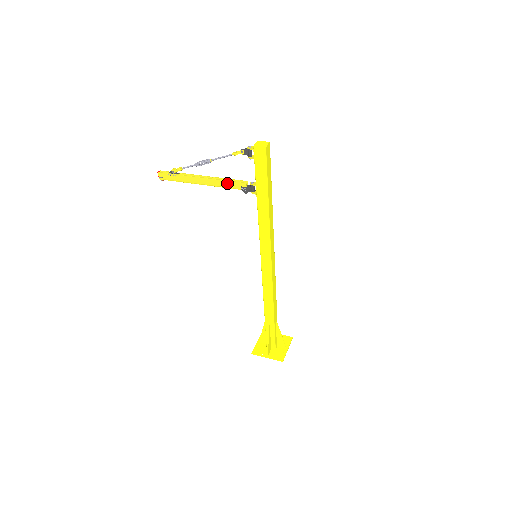
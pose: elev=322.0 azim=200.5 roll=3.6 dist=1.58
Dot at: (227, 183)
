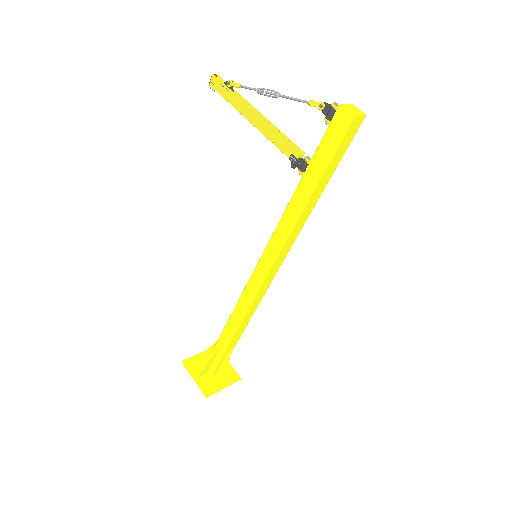
Dot at: (278, 138)
